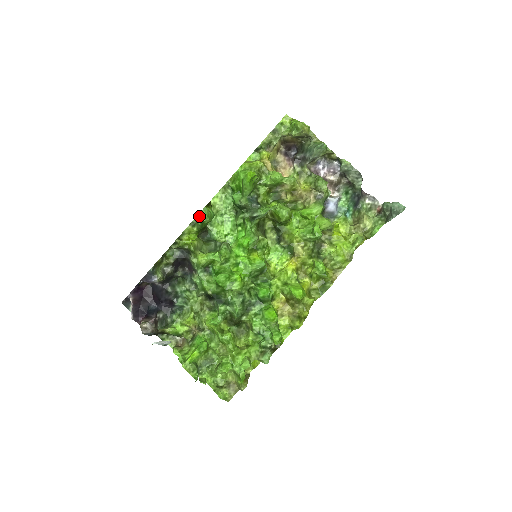
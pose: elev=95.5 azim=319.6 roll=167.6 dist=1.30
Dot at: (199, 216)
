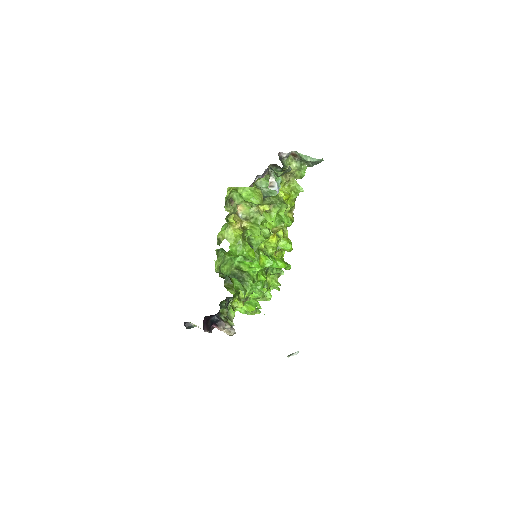
Dot at: occluded
